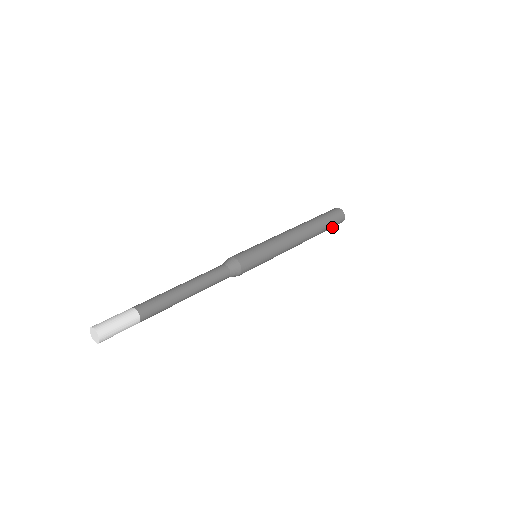
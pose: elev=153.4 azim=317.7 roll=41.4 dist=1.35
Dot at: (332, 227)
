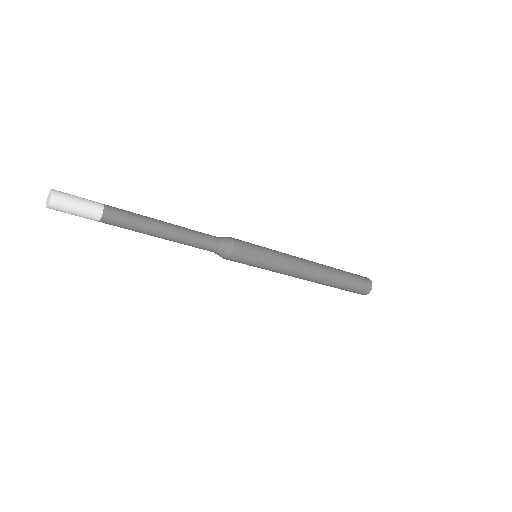
Dot at: (352, 291)
